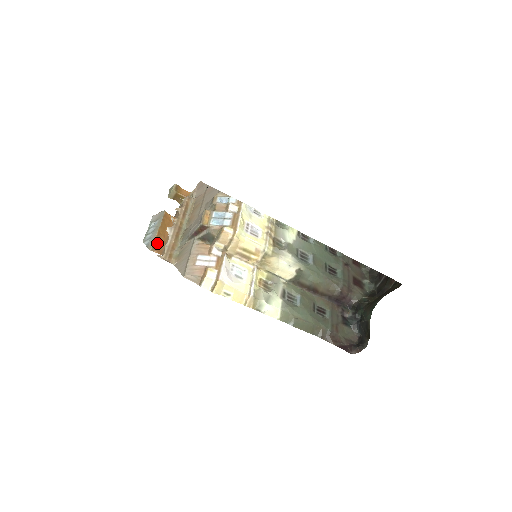
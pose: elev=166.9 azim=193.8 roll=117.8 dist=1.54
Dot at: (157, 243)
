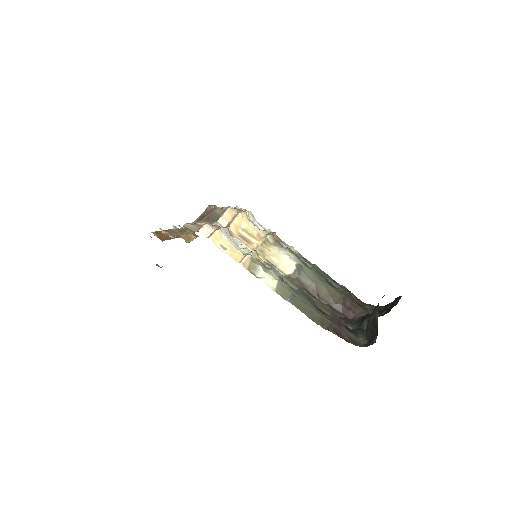
Dot at: (160, 234)
